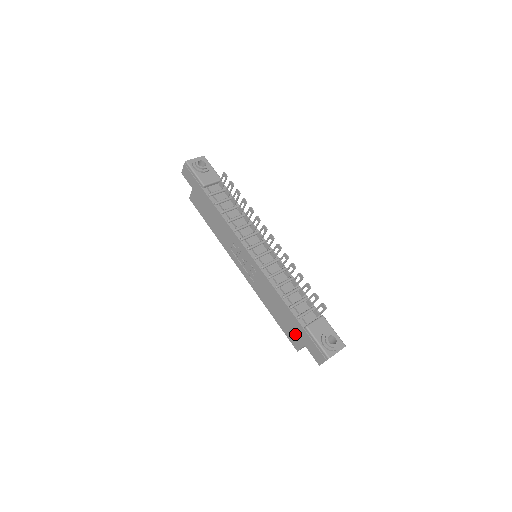
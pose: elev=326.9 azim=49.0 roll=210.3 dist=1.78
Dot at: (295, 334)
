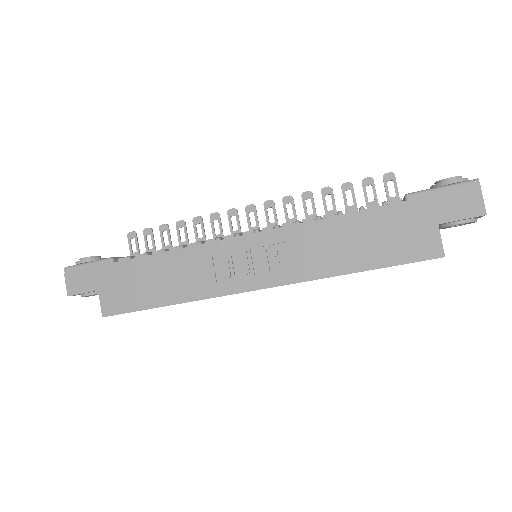
Dot at: (410, 233)
